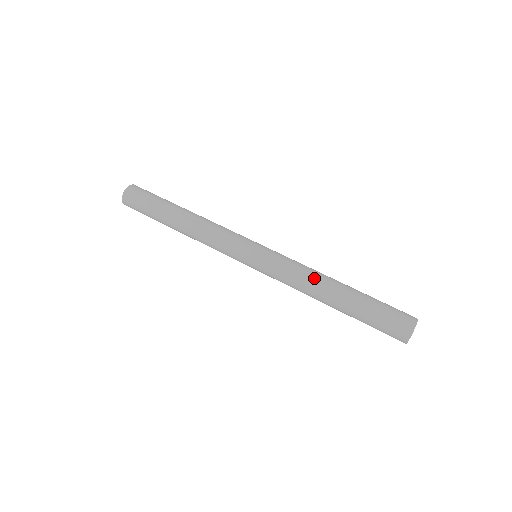
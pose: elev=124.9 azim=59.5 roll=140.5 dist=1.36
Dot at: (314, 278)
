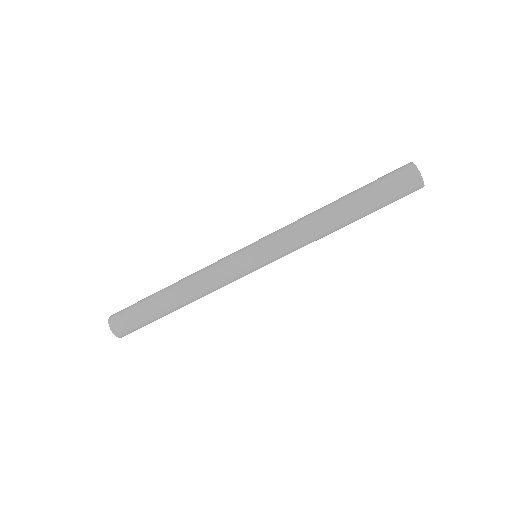
Dot at: (317, 226)
